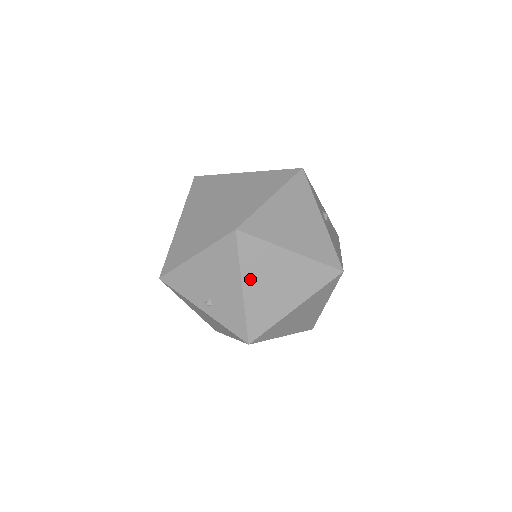
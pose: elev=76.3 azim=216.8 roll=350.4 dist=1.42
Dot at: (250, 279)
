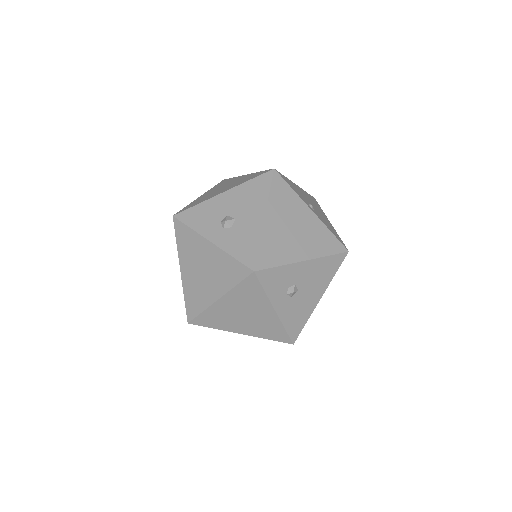
Dot at: occluded
